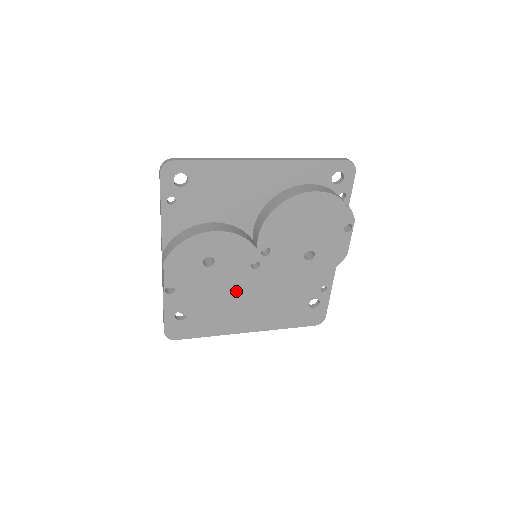
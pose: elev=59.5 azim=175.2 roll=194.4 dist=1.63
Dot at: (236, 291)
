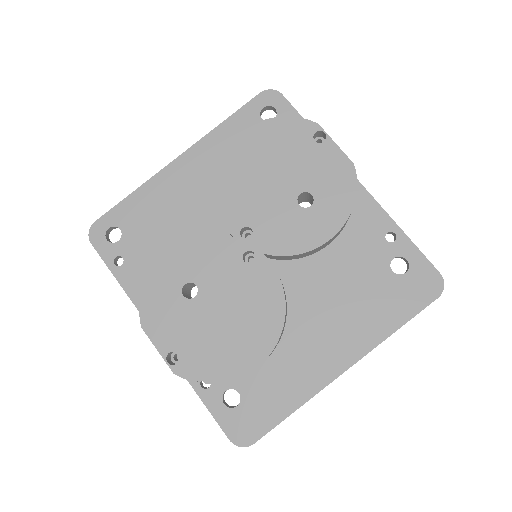
Dot at: (255, 307)
